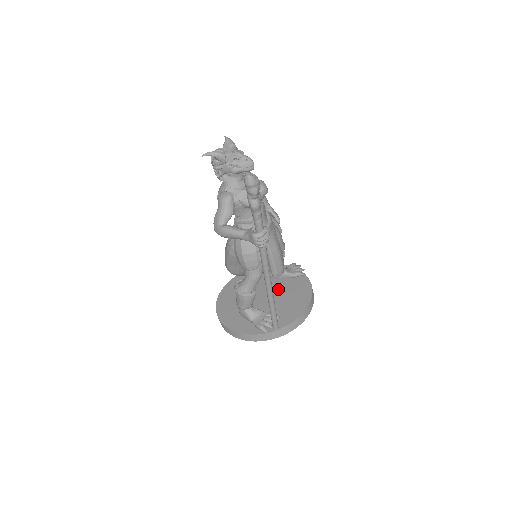
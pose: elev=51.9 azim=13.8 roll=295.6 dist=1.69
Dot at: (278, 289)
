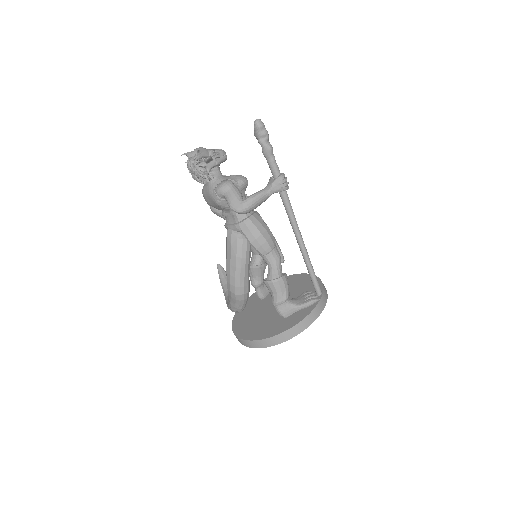
Dot at: occluded
